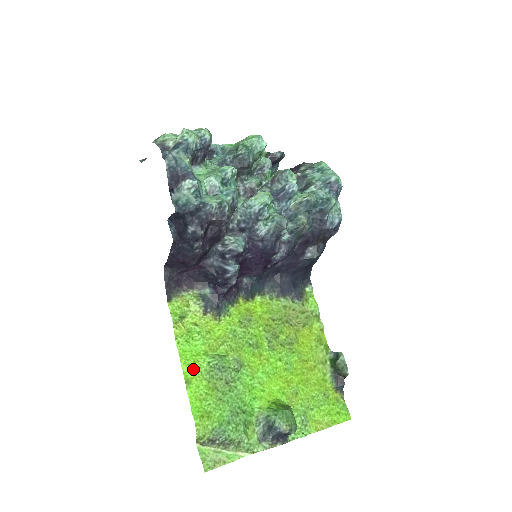
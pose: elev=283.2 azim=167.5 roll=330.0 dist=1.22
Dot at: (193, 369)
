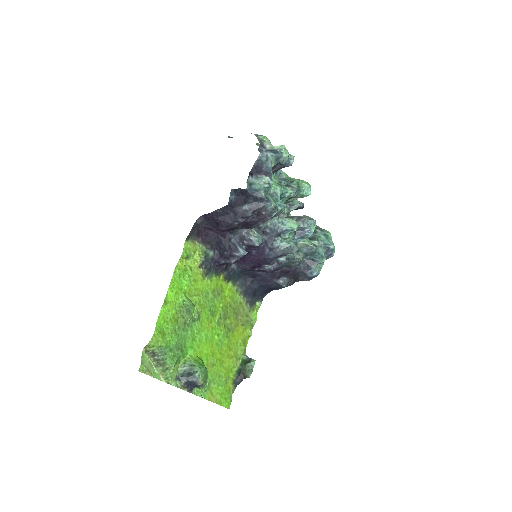
Dot at: (173, 297)
